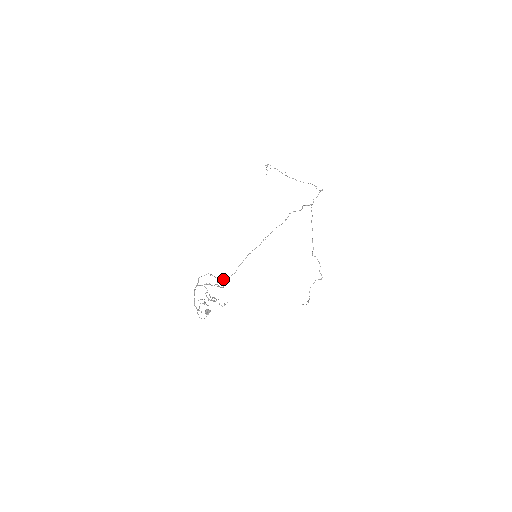
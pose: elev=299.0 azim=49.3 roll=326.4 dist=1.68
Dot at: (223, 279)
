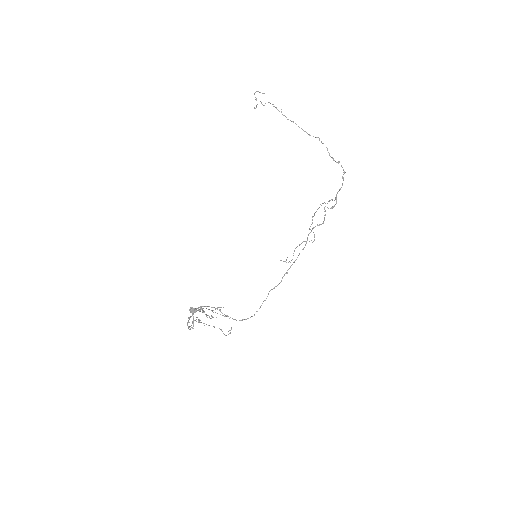
Dot at: (234, 319)
